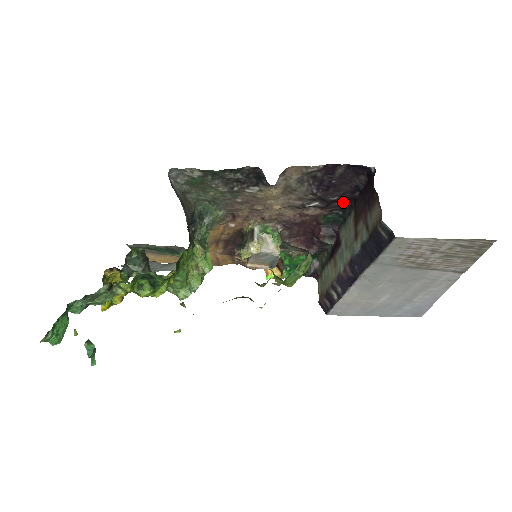
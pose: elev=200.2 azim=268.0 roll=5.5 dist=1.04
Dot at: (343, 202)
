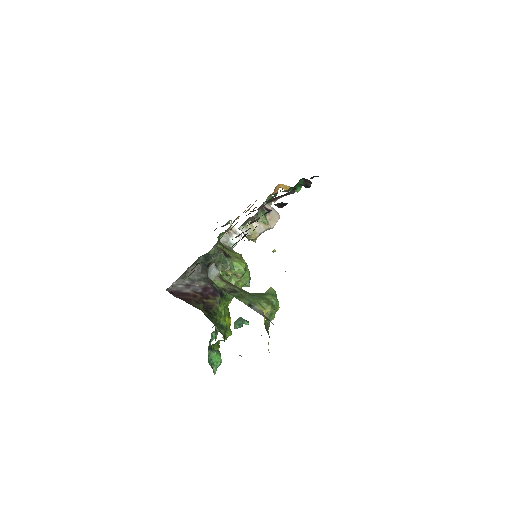
Dot at: occluded
